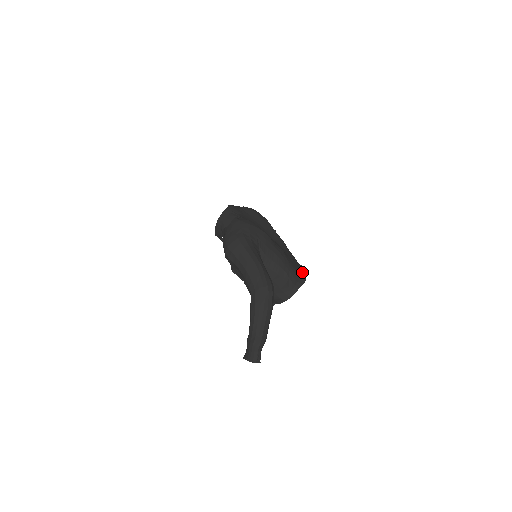
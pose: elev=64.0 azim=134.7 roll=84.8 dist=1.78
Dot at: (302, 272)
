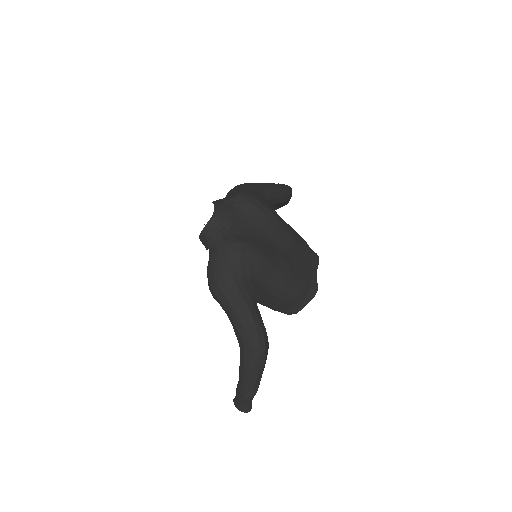
Dot at: (314, 277)
